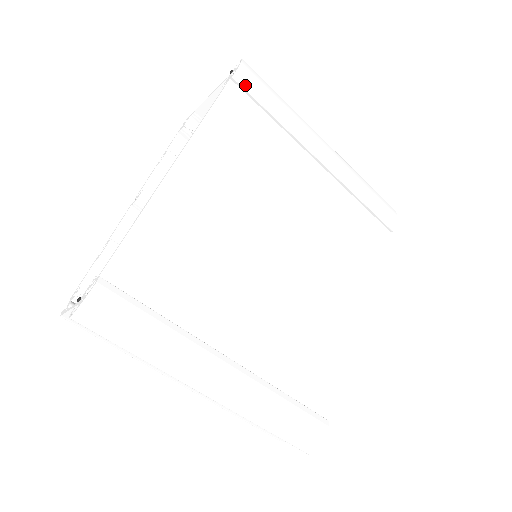
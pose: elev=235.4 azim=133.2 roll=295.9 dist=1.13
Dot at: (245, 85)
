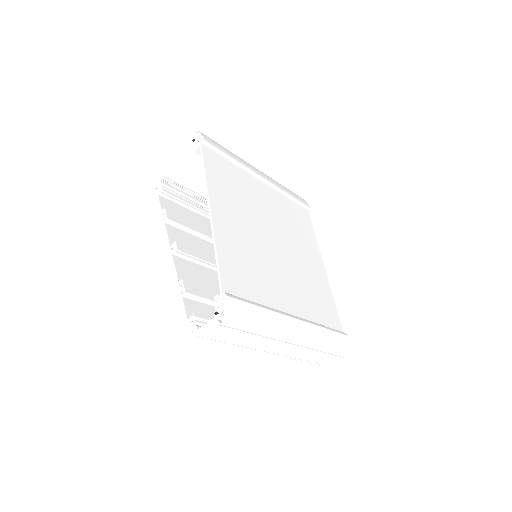
Dot at: (211, 147)
